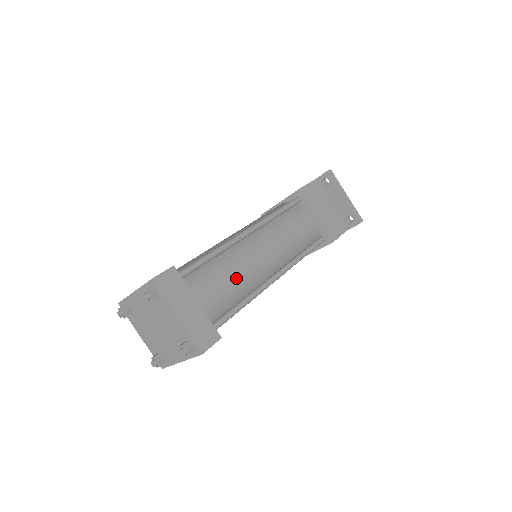
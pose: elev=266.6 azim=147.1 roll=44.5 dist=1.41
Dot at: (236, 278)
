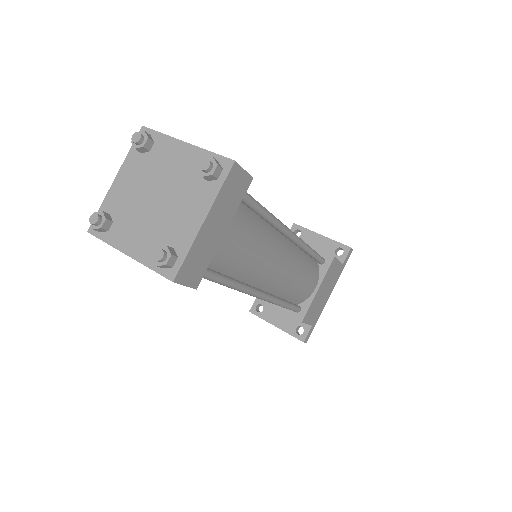
Dot at: occluded
